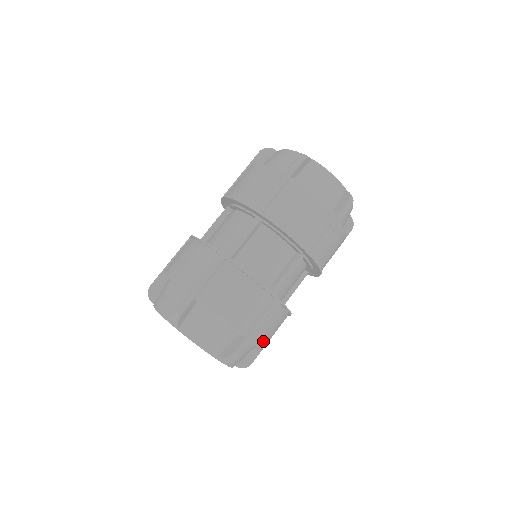
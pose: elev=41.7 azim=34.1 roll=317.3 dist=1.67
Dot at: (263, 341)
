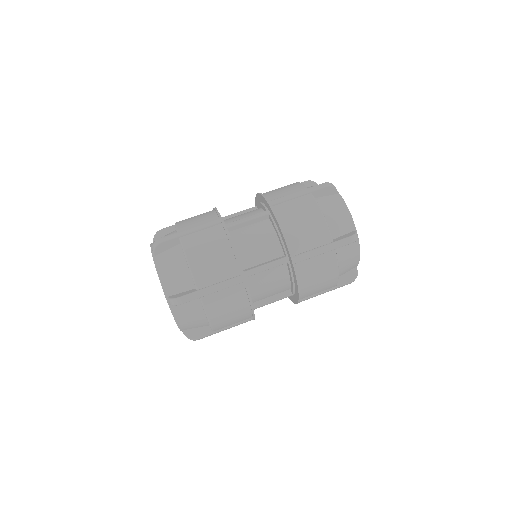
Dot at: (213, 312)
